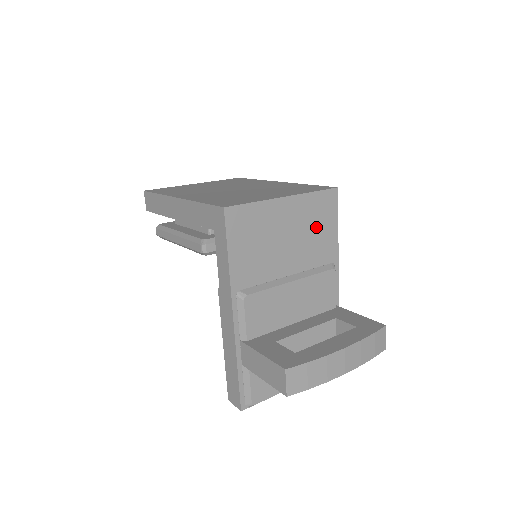
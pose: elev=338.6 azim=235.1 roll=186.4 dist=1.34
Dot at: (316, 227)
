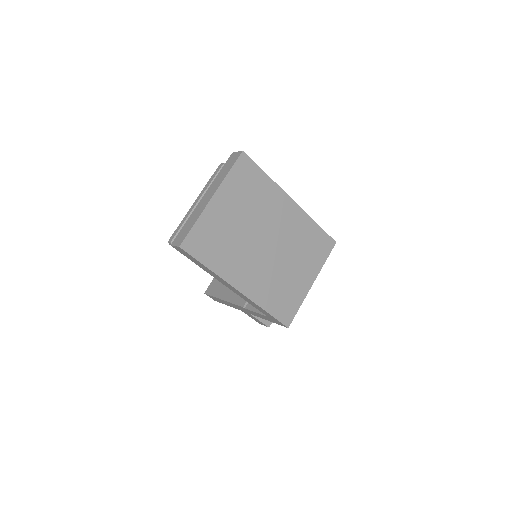
Dot at: occluded
